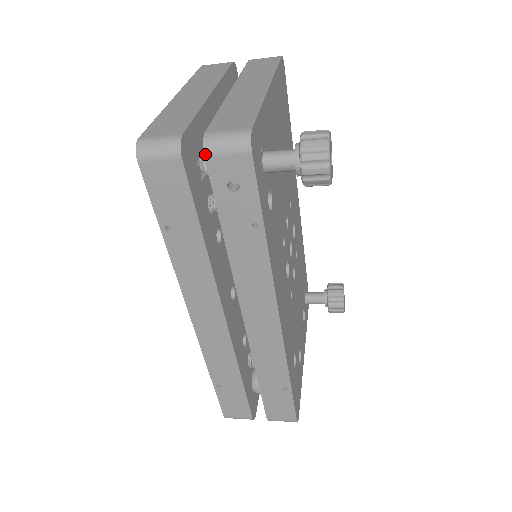
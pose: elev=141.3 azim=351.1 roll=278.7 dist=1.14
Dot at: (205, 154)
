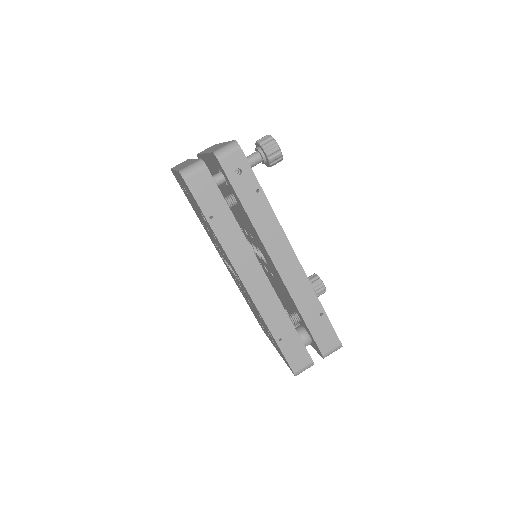
Dot at: (218, 159)
